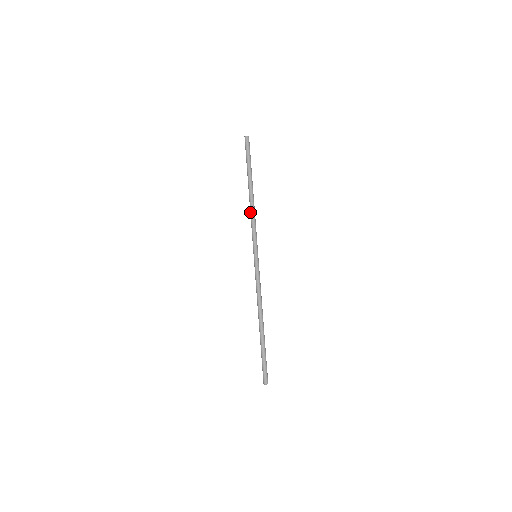
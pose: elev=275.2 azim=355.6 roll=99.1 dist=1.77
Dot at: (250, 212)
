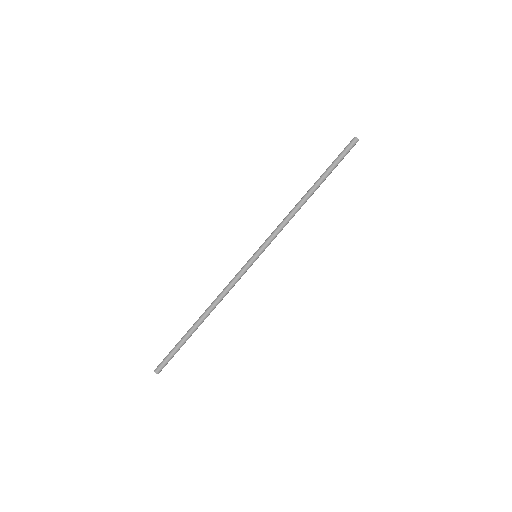
Dot at: (290, 212)
